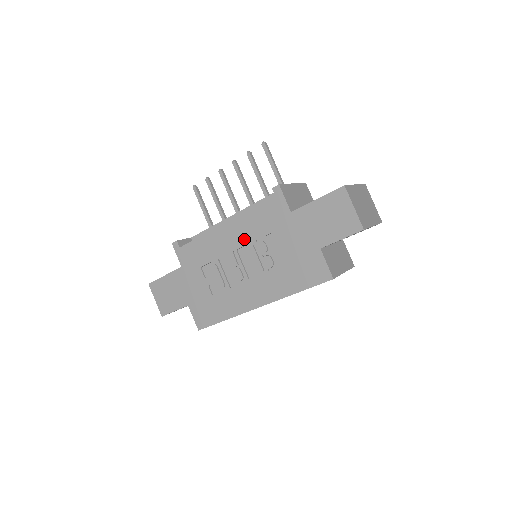
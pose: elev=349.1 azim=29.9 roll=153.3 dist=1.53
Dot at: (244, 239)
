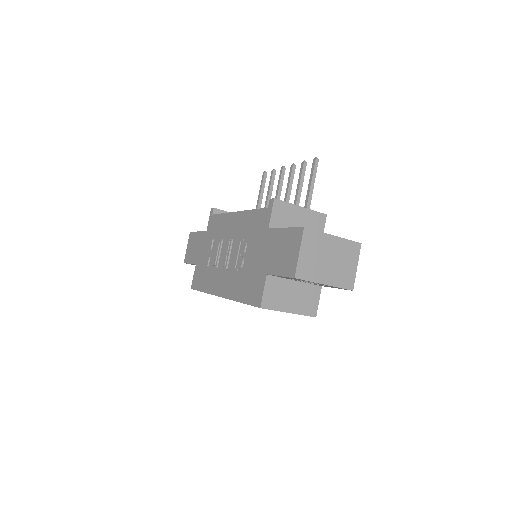
Dot at: (239, 232)
